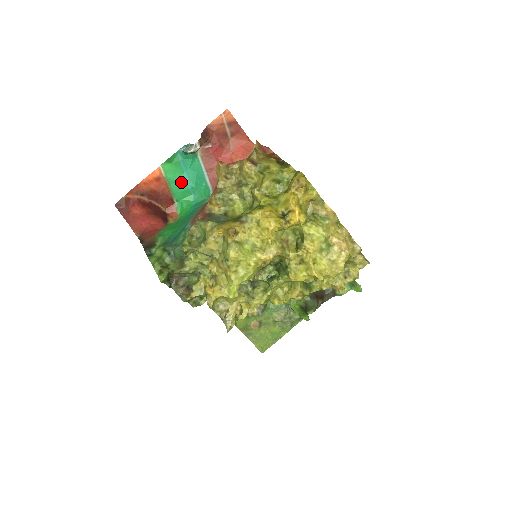
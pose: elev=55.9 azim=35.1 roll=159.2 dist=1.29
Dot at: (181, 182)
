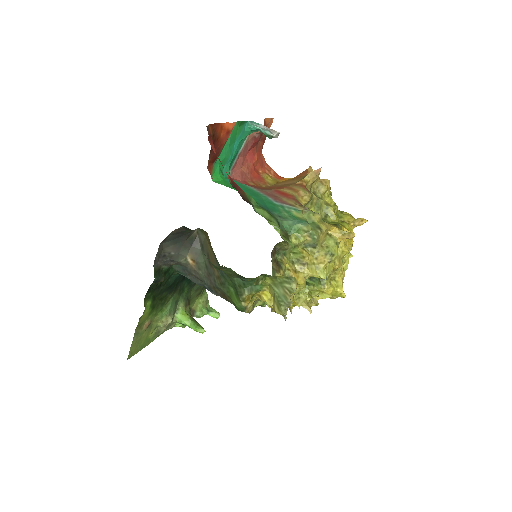
Dot at: (230, 149)
